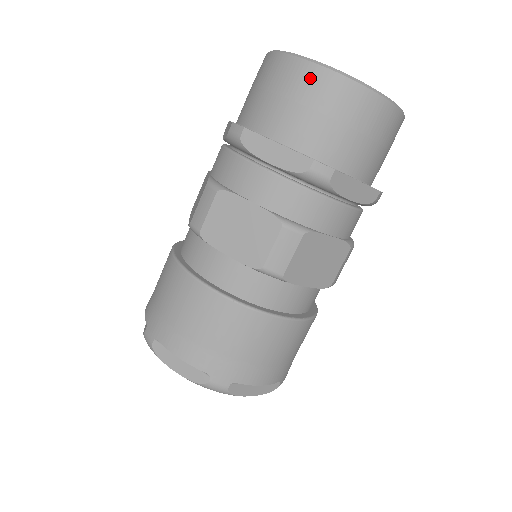
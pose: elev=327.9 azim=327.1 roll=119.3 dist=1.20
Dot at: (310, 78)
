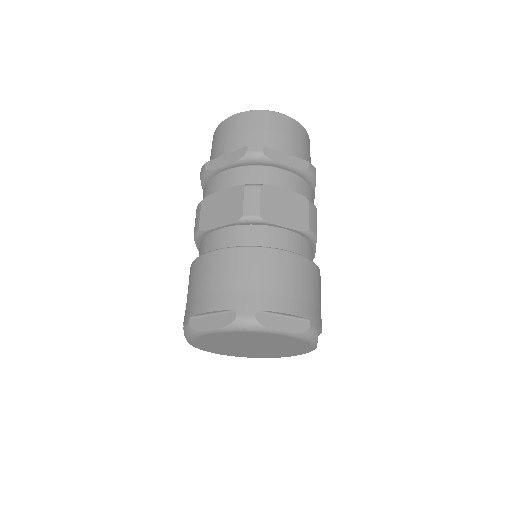
Dot at: (284, 121)
